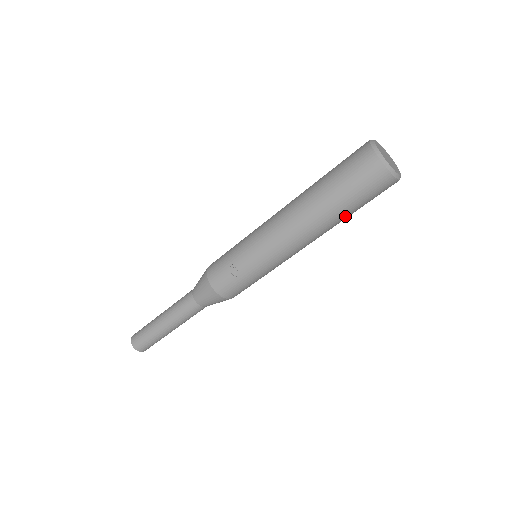
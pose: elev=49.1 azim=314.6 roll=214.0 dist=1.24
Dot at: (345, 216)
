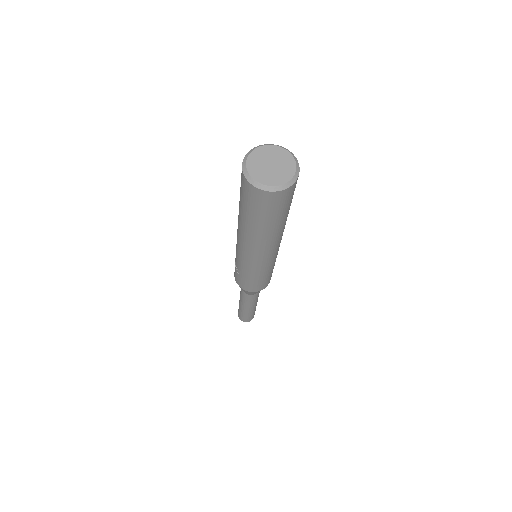
Dot at: (265, 227)
